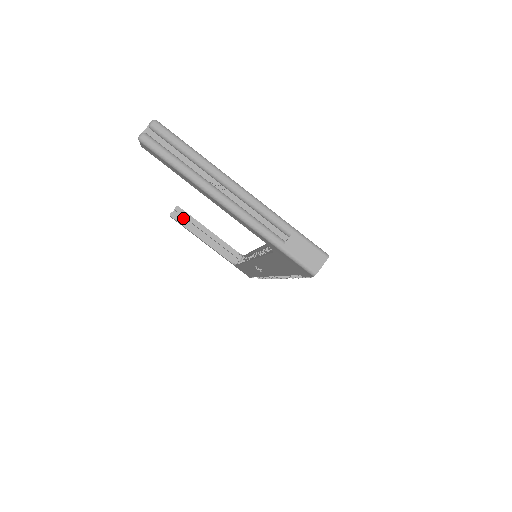
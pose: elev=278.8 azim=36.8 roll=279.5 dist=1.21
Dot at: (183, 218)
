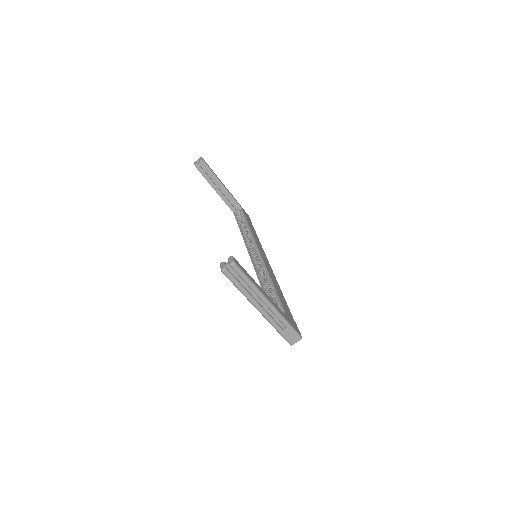
Dot at: (204, 168)
